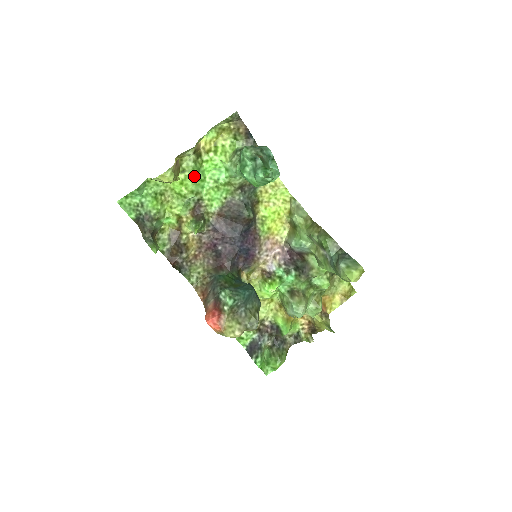
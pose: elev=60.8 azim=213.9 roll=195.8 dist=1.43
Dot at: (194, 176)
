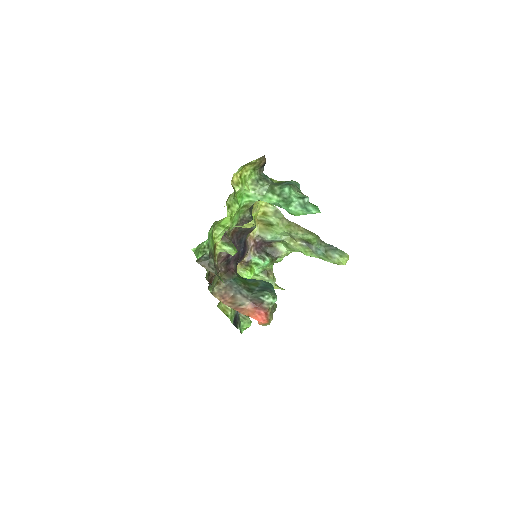
Dot at: (237, 209)
